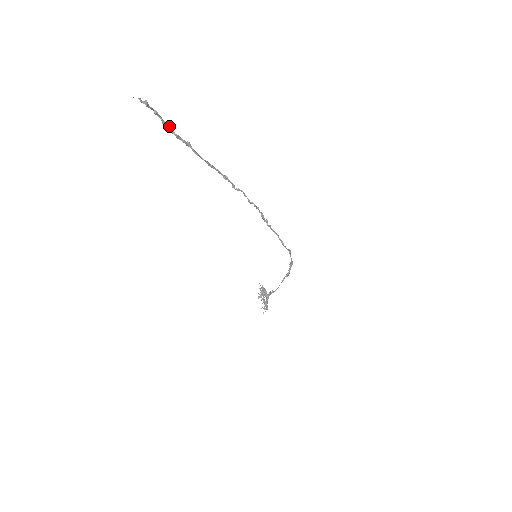
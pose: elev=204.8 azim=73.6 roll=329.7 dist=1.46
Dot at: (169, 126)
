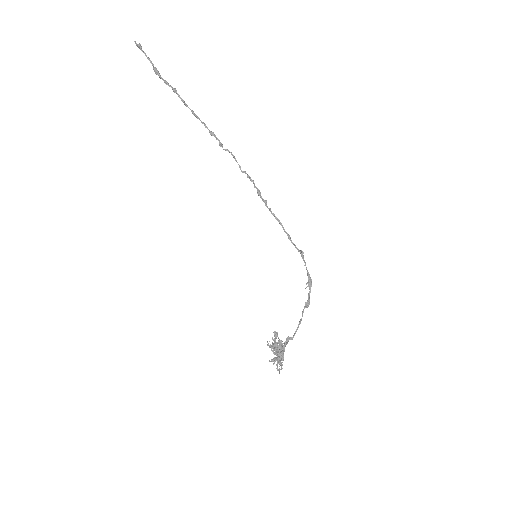
Dot at: (159, 73)
